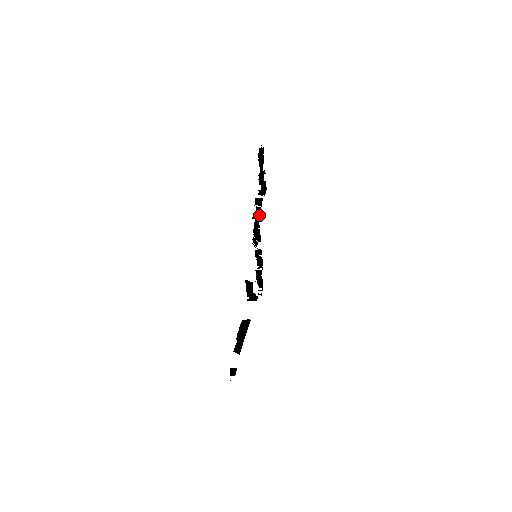
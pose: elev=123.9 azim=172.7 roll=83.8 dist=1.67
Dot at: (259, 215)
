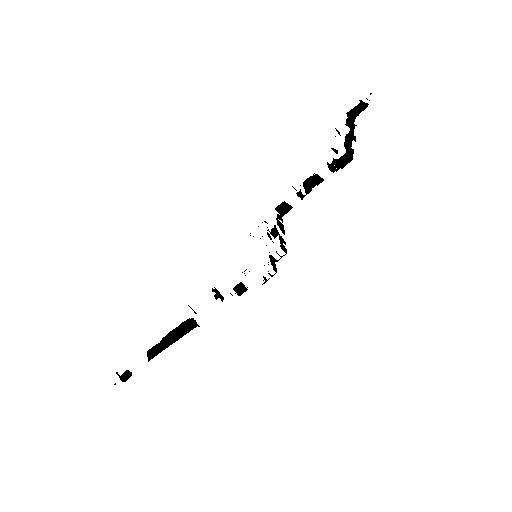
Dot at: (290, 209)
